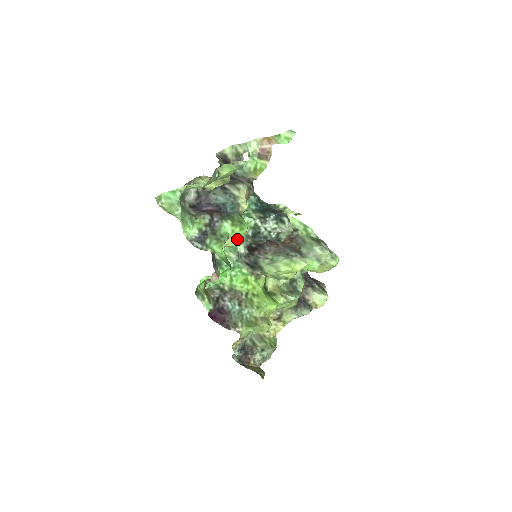
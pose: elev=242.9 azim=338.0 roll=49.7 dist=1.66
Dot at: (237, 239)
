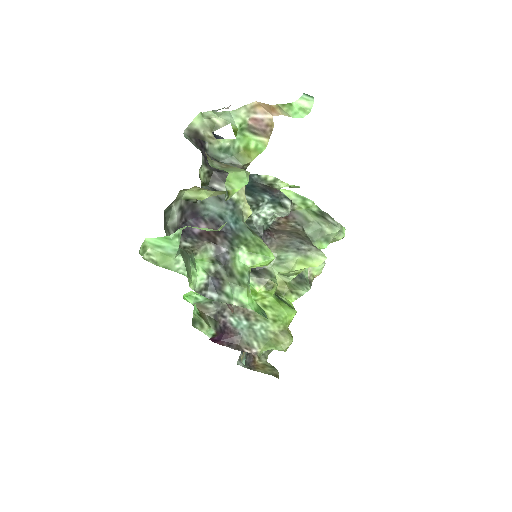
Dot at: occluded
